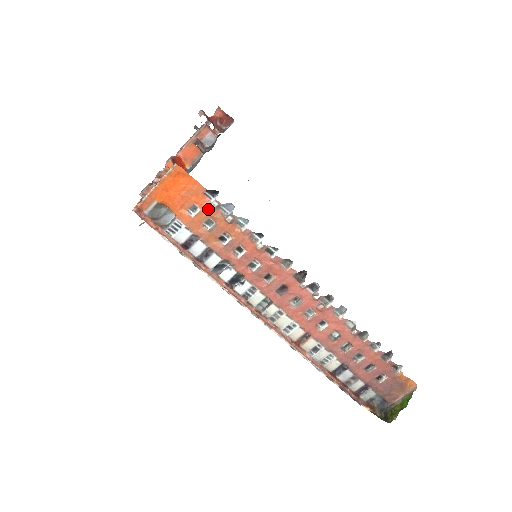
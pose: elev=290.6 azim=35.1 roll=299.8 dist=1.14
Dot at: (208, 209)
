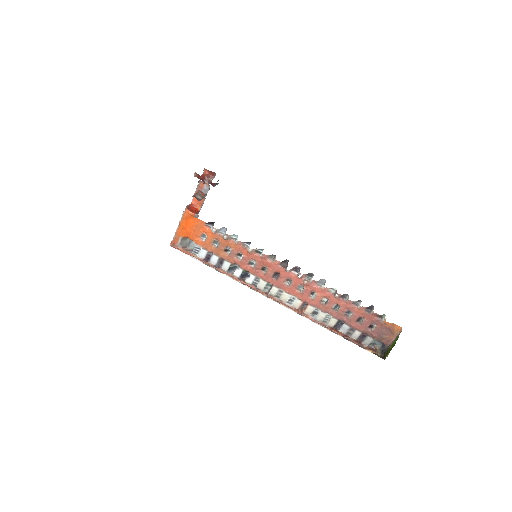
Dot at: (211, 234)
